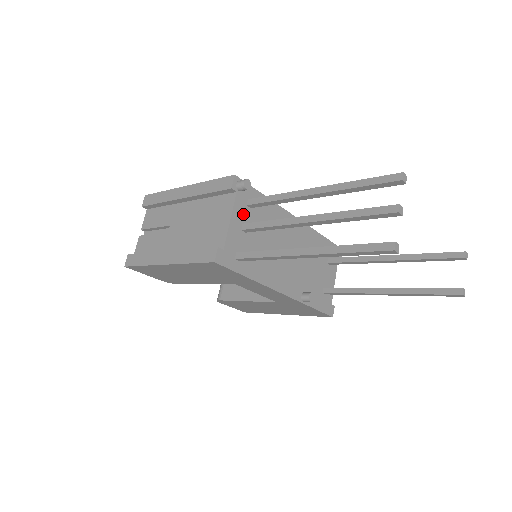
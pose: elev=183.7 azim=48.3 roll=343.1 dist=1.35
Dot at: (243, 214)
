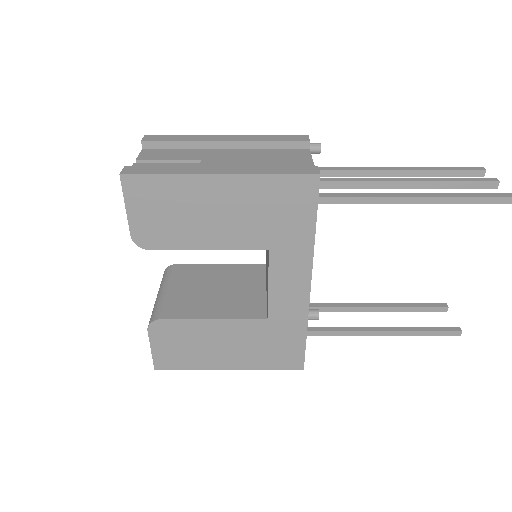
Dot at: occluded
